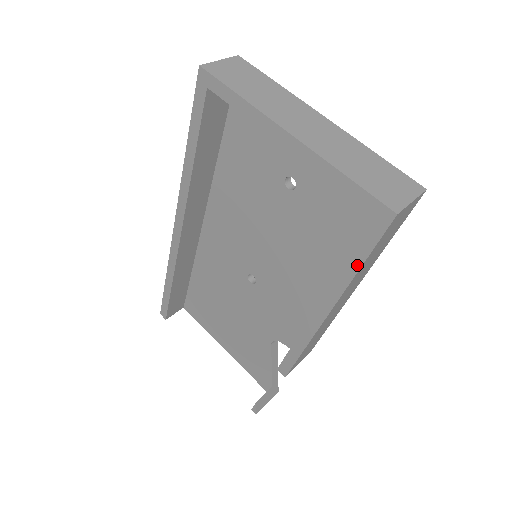
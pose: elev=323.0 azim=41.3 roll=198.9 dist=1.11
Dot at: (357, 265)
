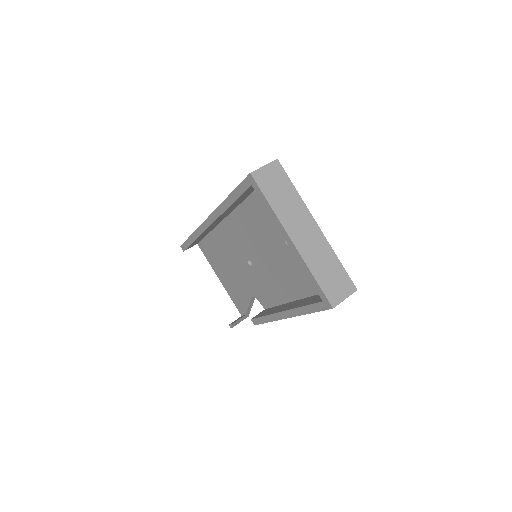
Dot at: (308, 311)
